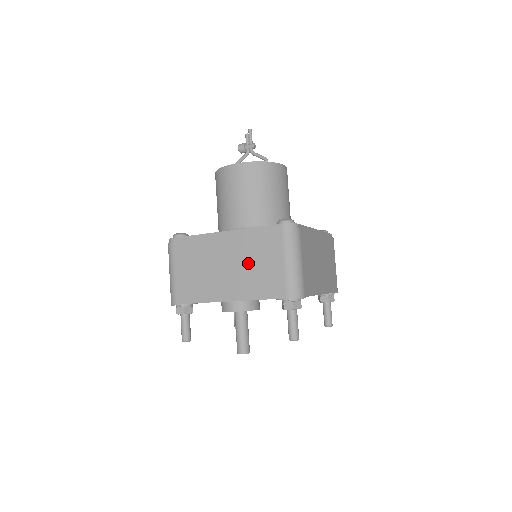
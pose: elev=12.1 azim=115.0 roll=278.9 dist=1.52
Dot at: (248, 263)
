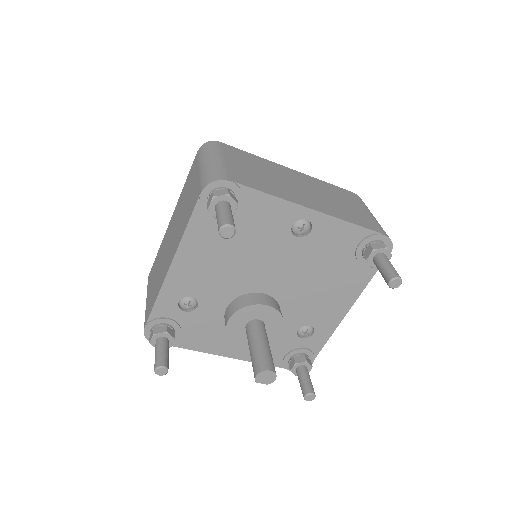
Dot at: (181, 212)
